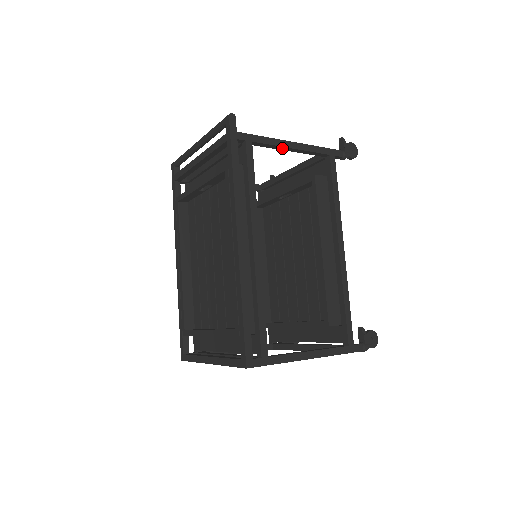
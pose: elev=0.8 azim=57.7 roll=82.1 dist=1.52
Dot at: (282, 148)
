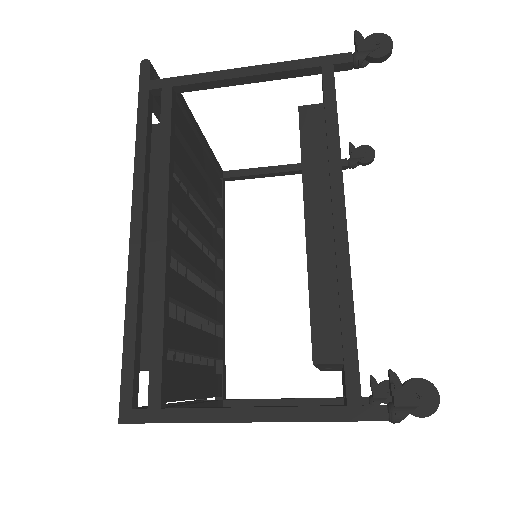
Dot at: (229, 82)
